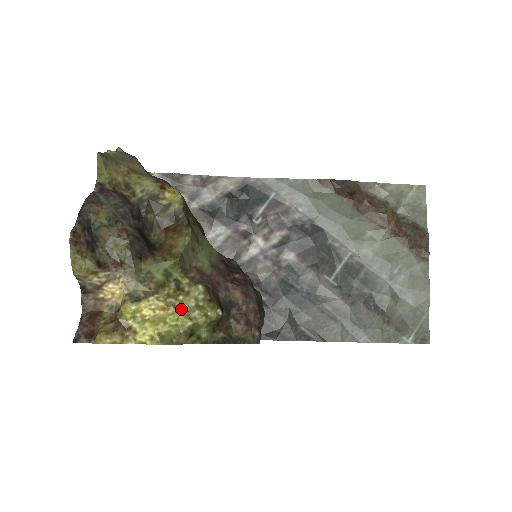
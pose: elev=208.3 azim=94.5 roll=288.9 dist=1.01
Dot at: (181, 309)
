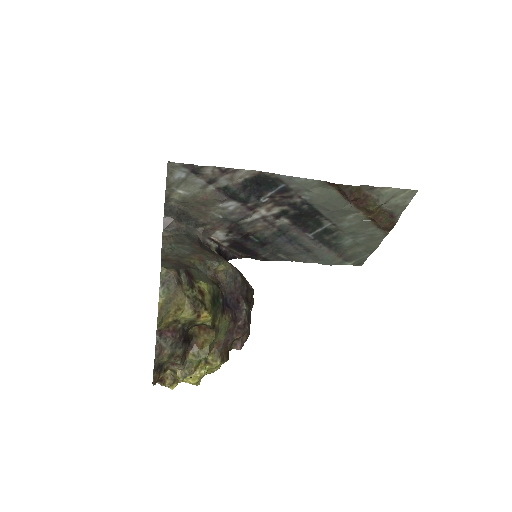
Dot at: (207, 370)
